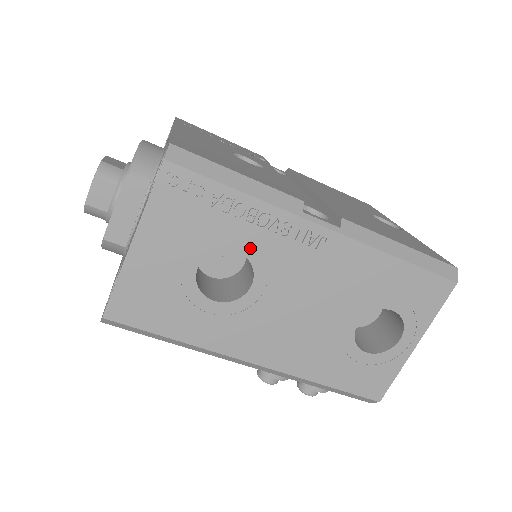
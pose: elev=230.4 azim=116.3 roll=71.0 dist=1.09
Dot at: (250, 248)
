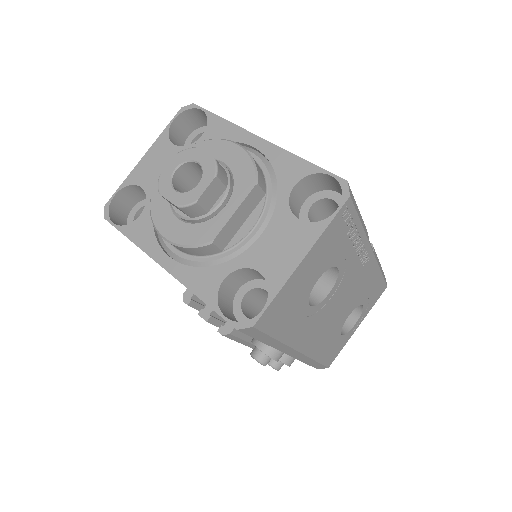
Dot at: (343, 265)
